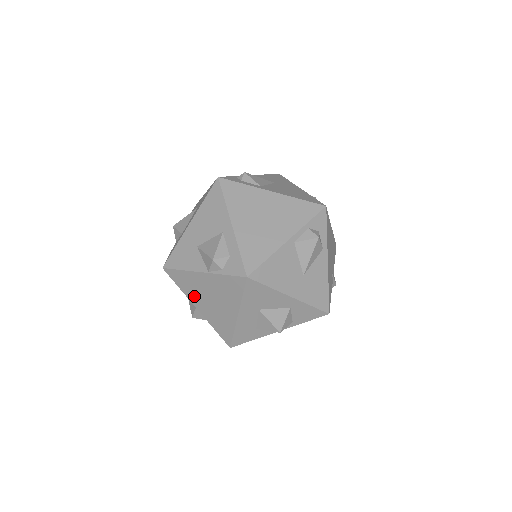
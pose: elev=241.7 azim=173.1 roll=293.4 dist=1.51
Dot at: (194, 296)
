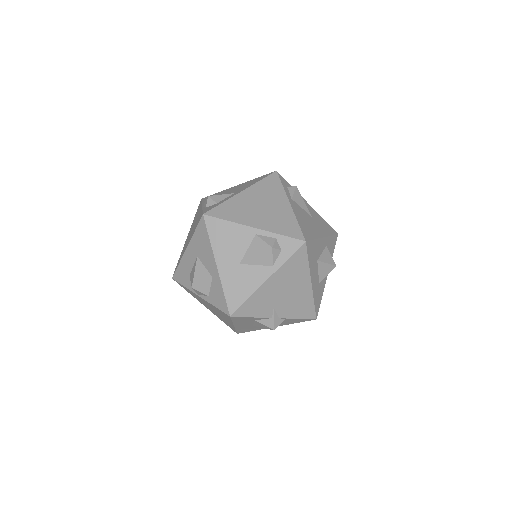
Dot at: occluded
